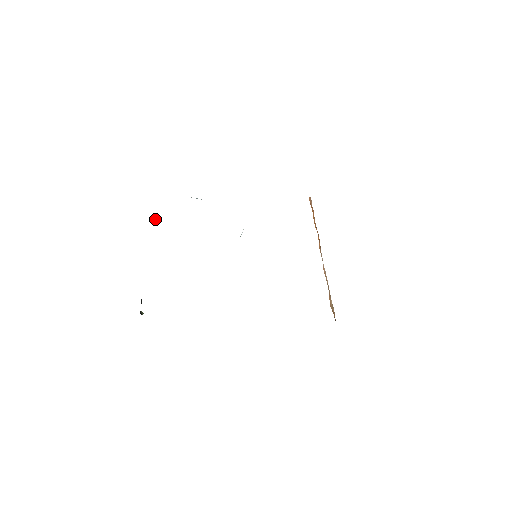
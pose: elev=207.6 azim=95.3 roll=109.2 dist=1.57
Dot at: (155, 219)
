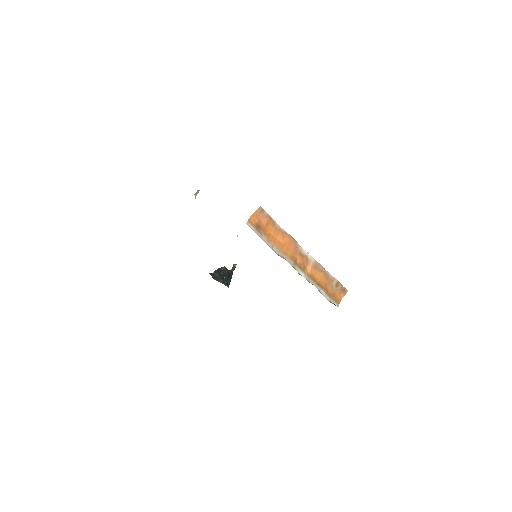
Dot at: (198, 191)
